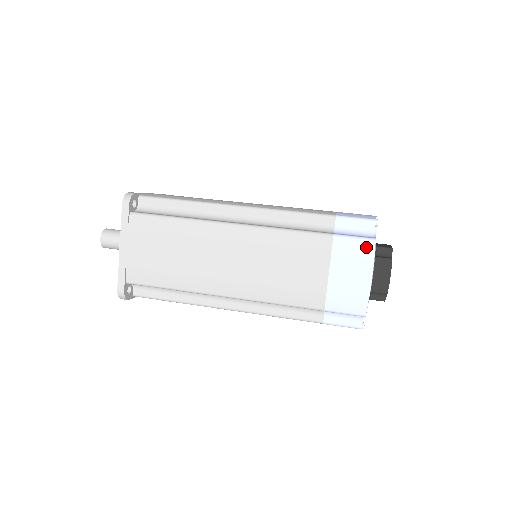
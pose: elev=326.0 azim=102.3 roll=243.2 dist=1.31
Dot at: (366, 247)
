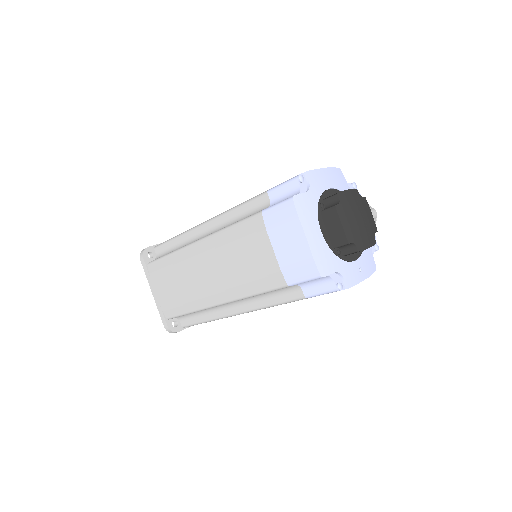
Dot at: (288, 209)
